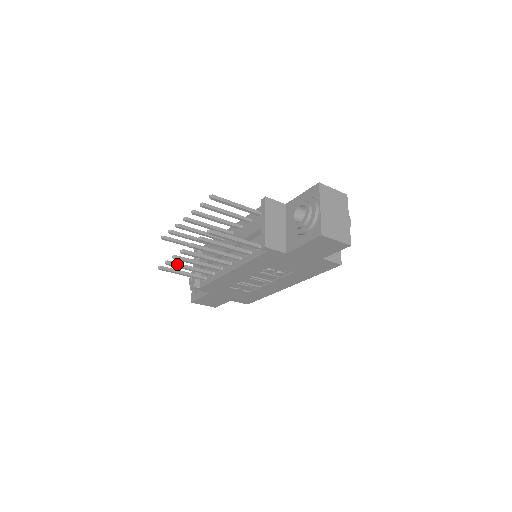
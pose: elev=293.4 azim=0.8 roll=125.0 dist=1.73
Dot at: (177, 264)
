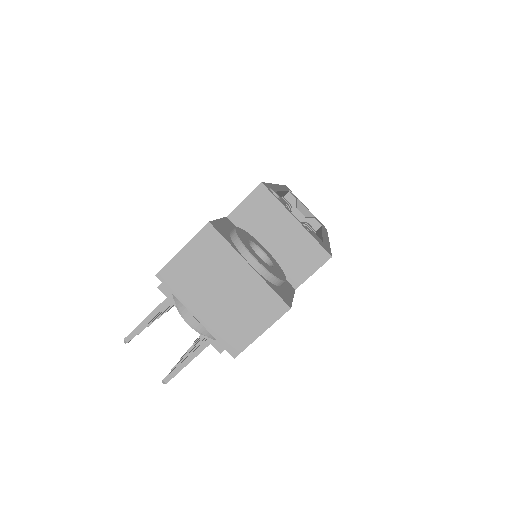
Dot at: occluded
